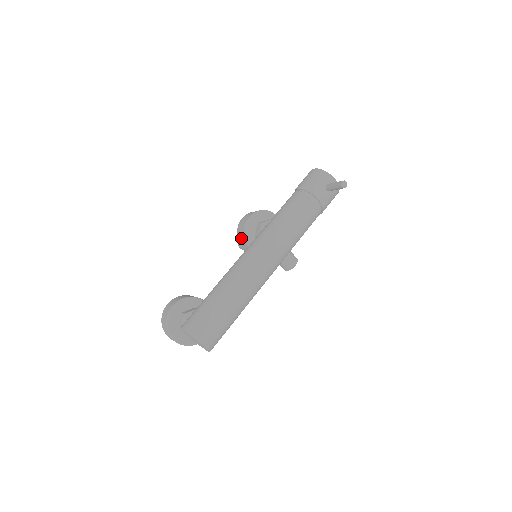
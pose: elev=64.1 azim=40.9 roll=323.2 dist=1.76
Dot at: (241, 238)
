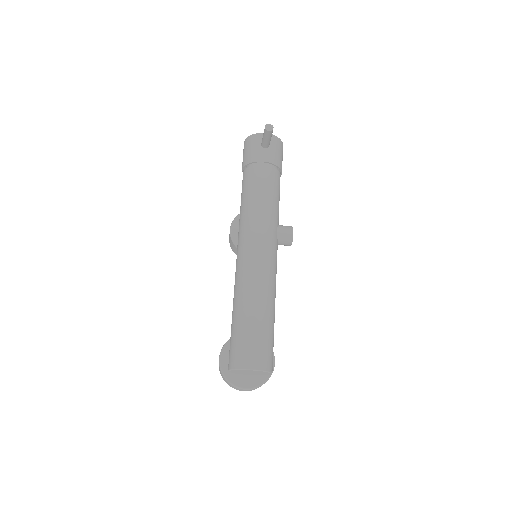
Dot at: occluded
